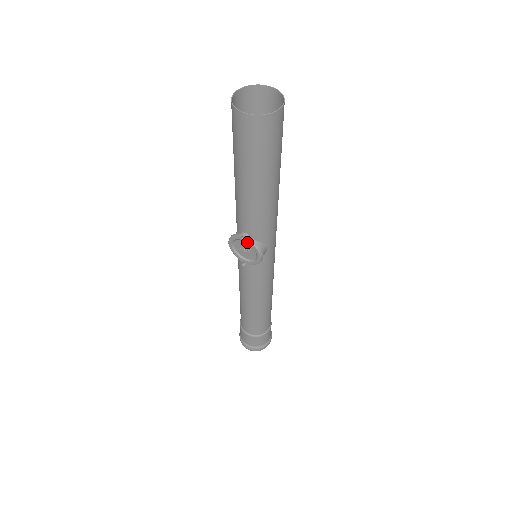
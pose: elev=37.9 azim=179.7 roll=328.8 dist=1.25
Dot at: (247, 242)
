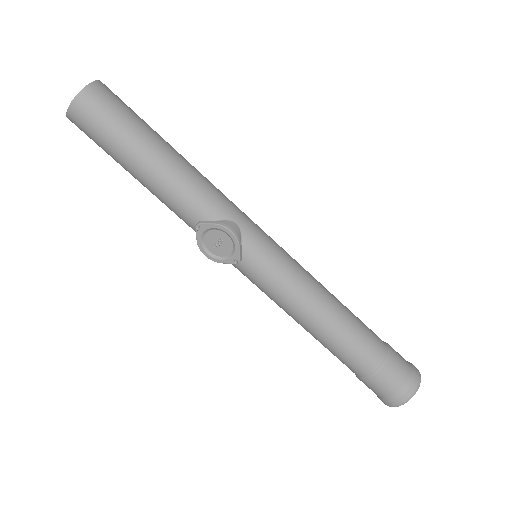
Dot at: (205, 229)
